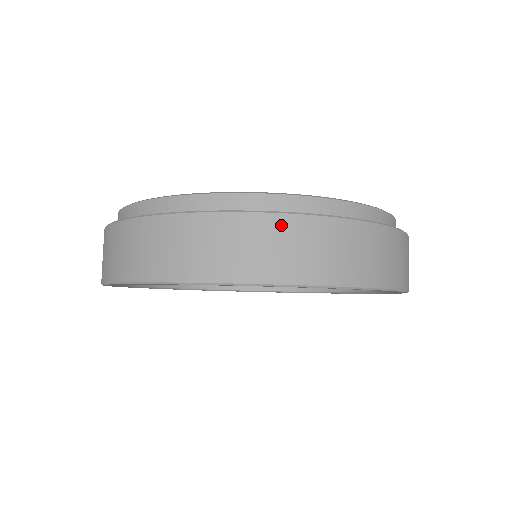
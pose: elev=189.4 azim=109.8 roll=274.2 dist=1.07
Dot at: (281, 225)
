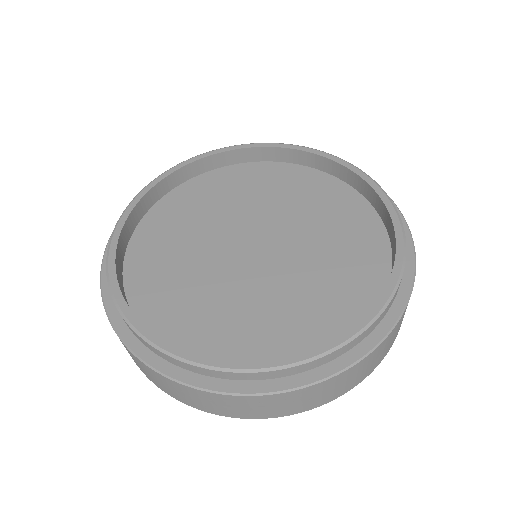
Dot at: (150, 371)
